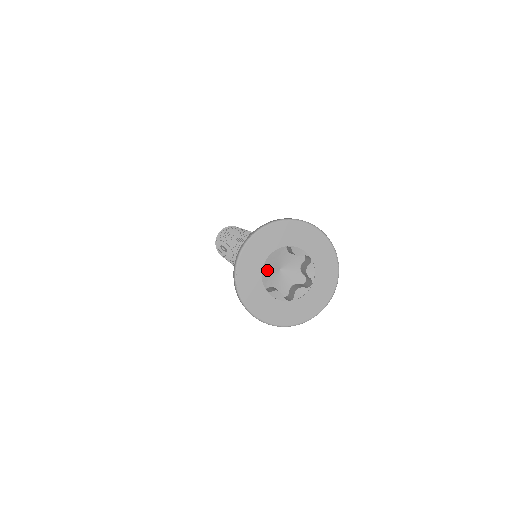
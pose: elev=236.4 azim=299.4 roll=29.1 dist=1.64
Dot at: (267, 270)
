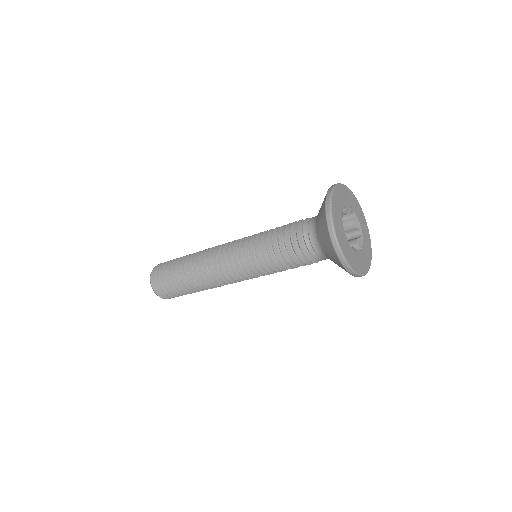
Dot at: occluded
